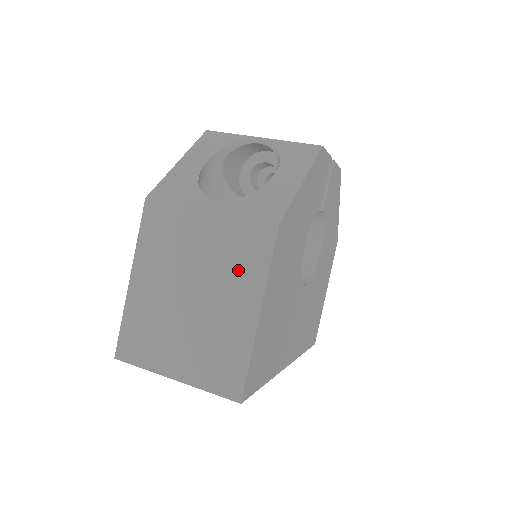
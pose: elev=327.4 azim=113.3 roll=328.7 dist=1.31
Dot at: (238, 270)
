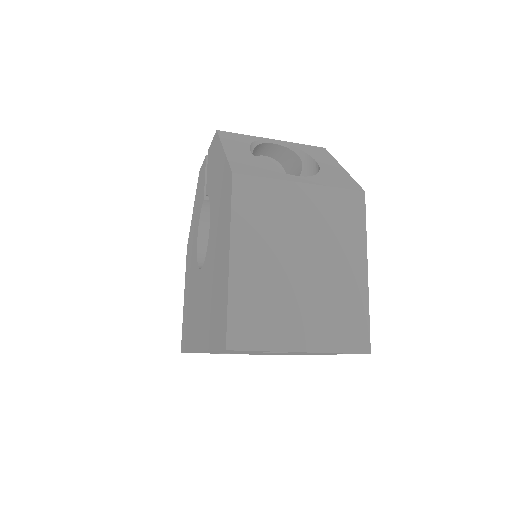
Dot at: (340, 233)
